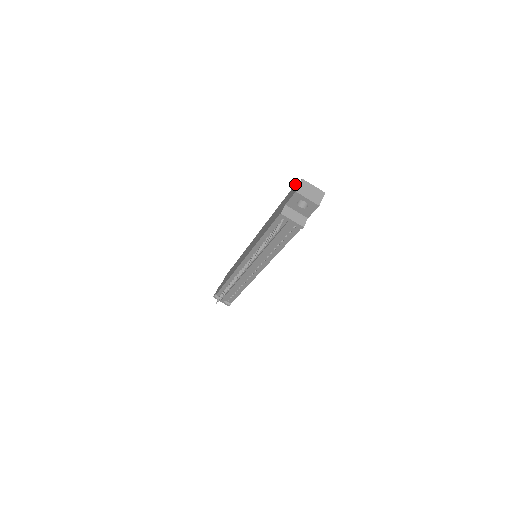
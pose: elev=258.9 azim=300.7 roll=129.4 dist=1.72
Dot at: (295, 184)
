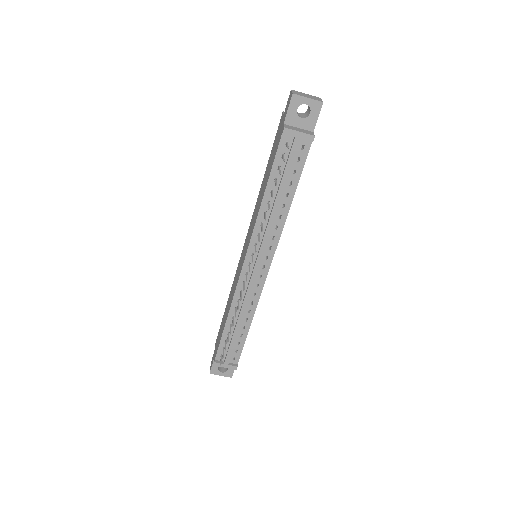
Dot at: (281, 116)
